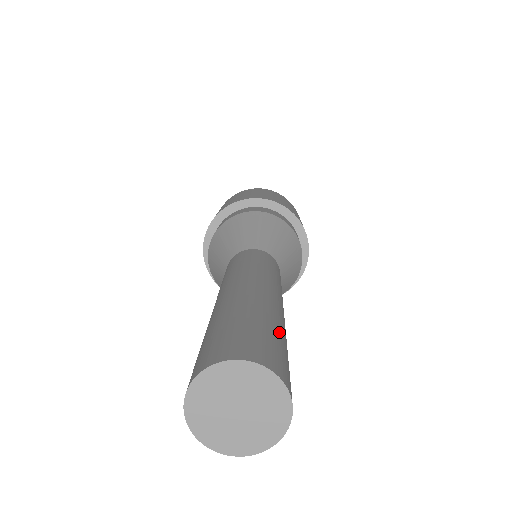
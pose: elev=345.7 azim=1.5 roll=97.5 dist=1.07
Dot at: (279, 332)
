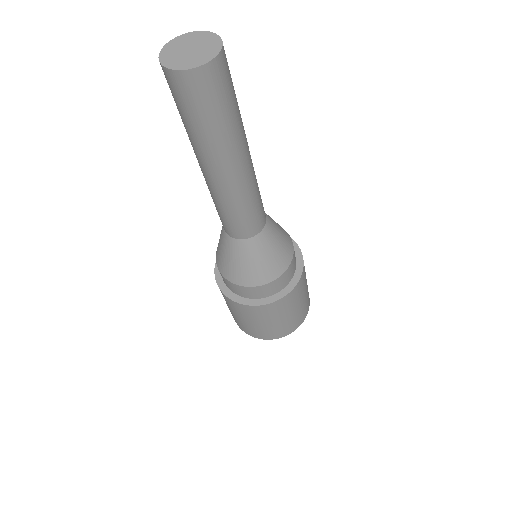
Dot at: occluded
